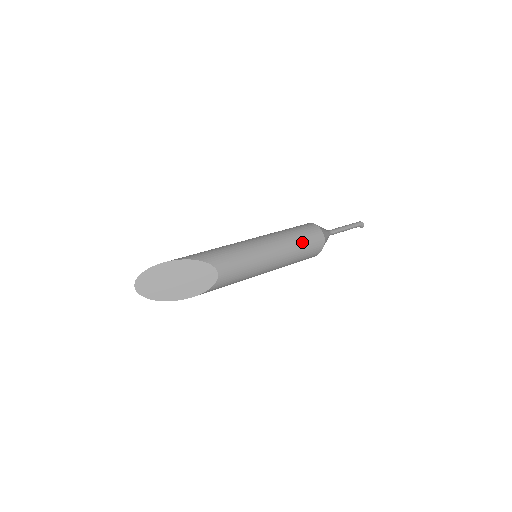
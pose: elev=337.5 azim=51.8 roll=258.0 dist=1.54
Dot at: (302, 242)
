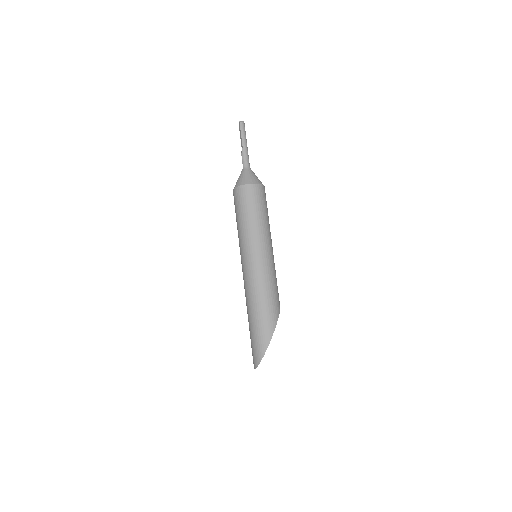
Dot at: occluded
